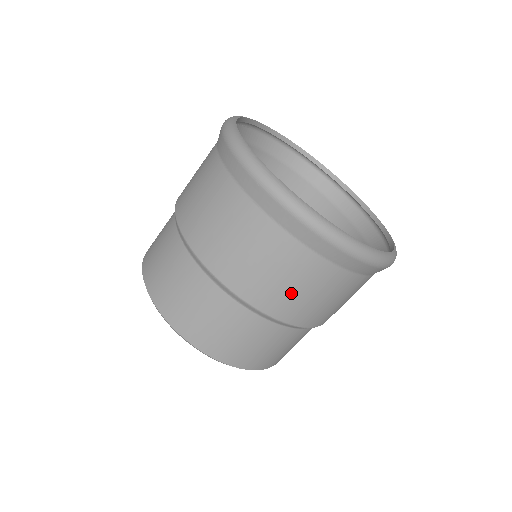
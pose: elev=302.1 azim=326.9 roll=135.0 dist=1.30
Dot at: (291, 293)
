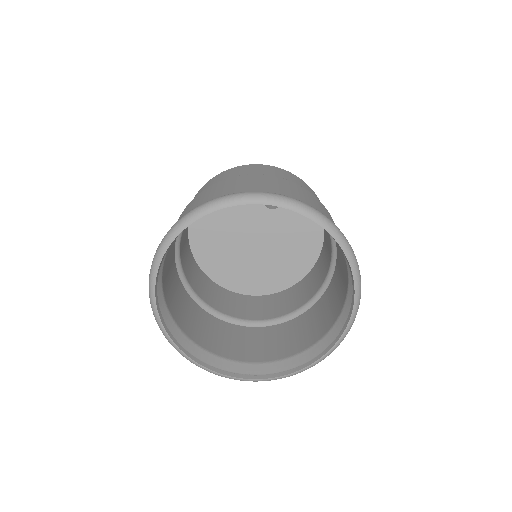
Dot at: occluded
